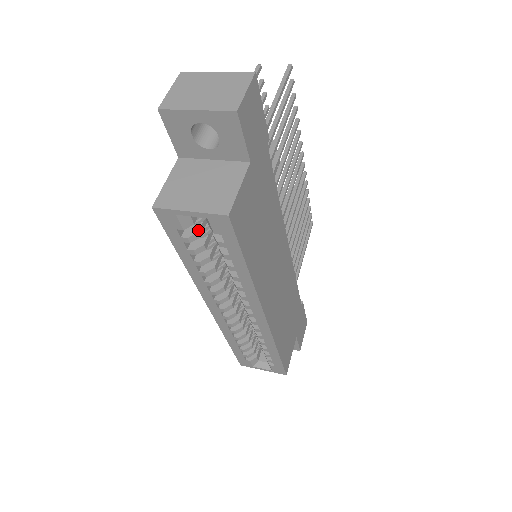
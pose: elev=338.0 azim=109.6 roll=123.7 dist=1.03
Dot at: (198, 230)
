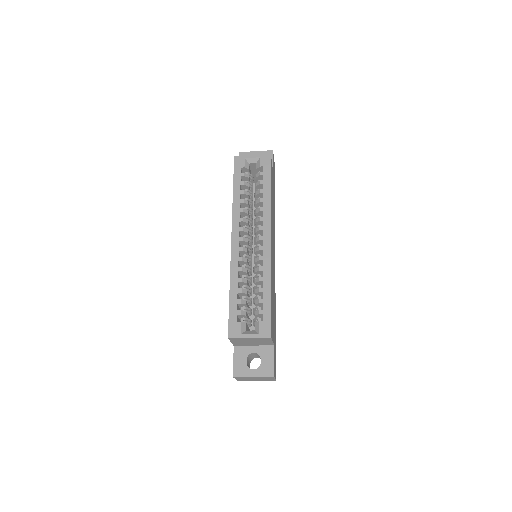
Dot at: occluded
